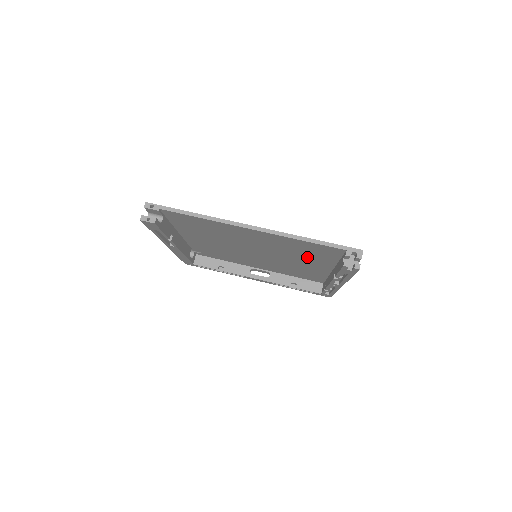
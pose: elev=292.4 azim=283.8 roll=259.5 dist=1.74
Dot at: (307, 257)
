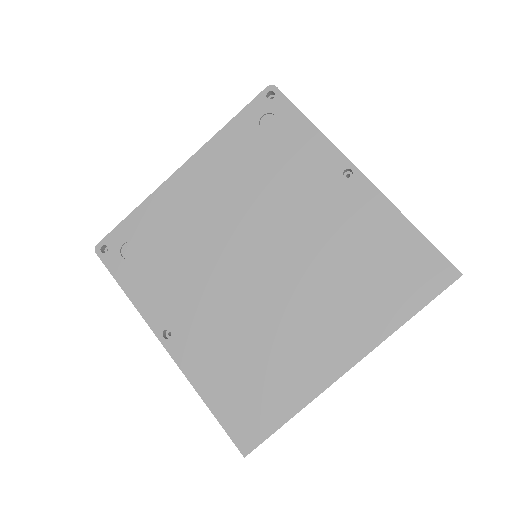
Dot at: (351, 252)
